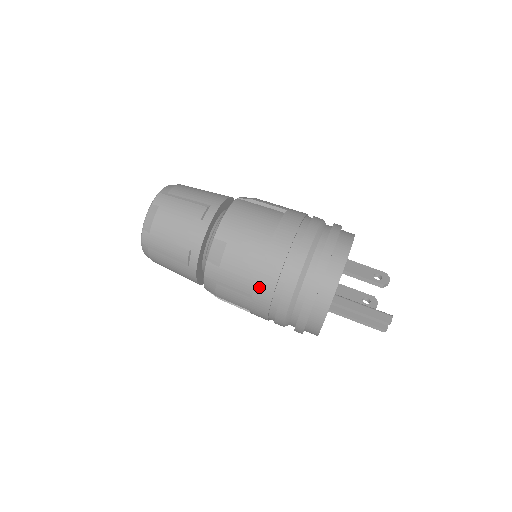
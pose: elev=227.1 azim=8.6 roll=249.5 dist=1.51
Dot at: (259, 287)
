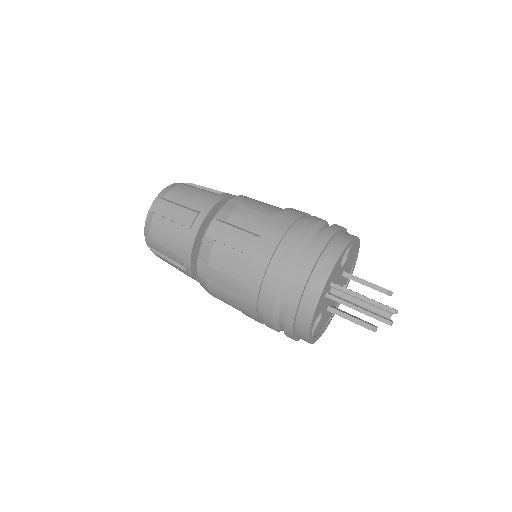
Dot at: (262, 241)
